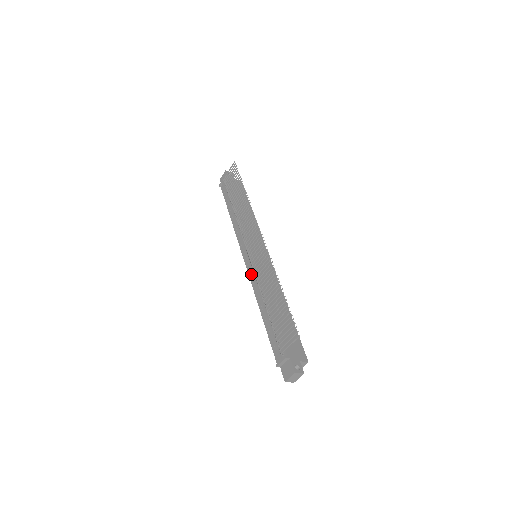
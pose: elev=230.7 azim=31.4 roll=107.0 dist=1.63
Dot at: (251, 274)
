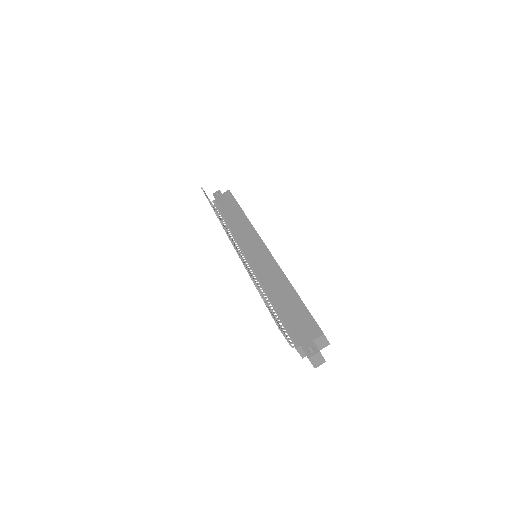
Dot at: occluded
